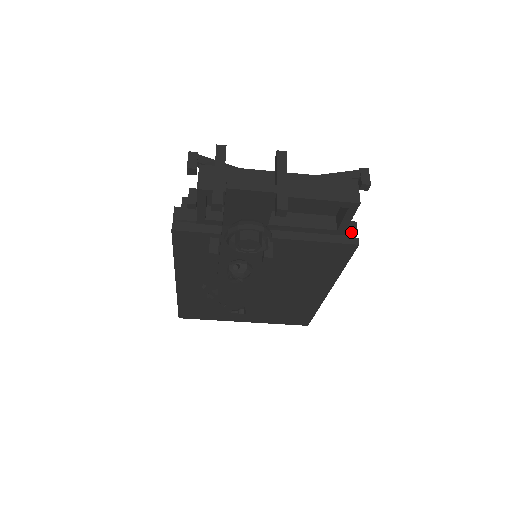
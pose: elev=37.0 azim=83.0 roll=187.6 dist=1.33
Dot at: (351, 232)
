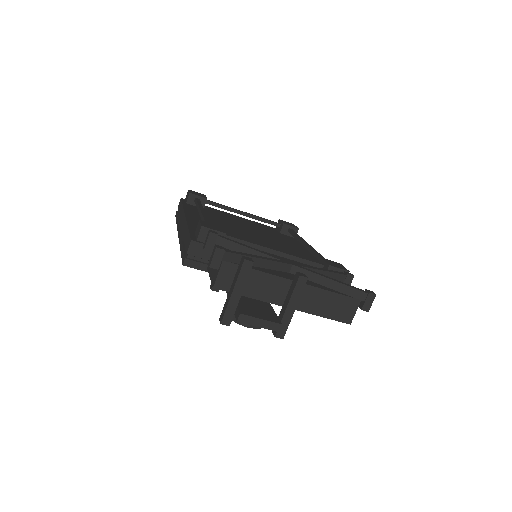
Dot at: occluded
